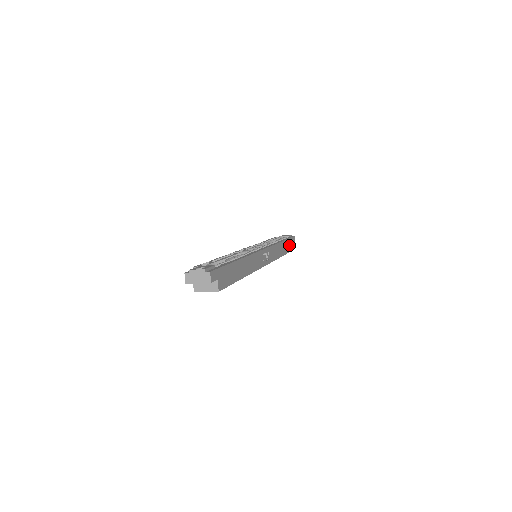
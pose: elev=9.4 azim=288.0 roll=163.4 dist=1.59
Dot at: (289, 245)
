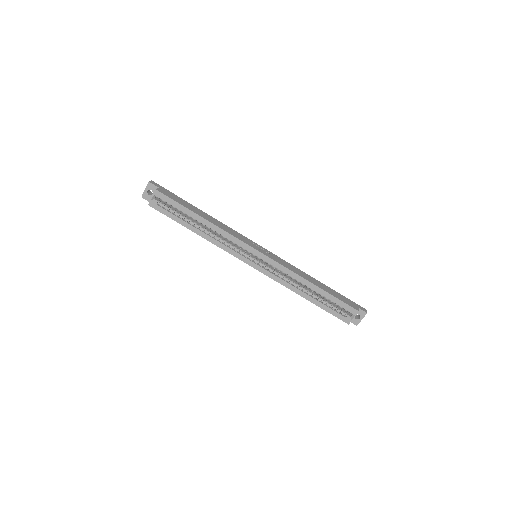
Dot at: (341, 298)
